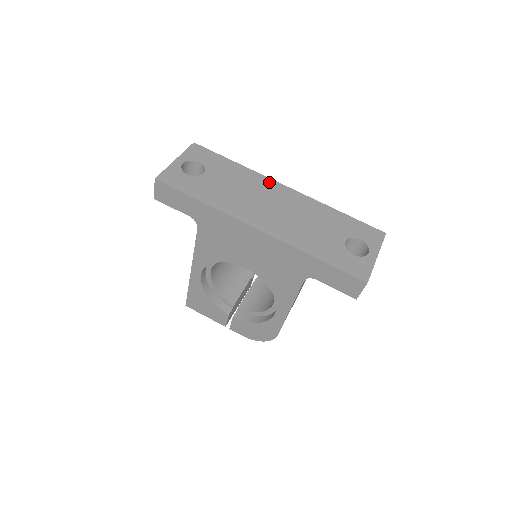
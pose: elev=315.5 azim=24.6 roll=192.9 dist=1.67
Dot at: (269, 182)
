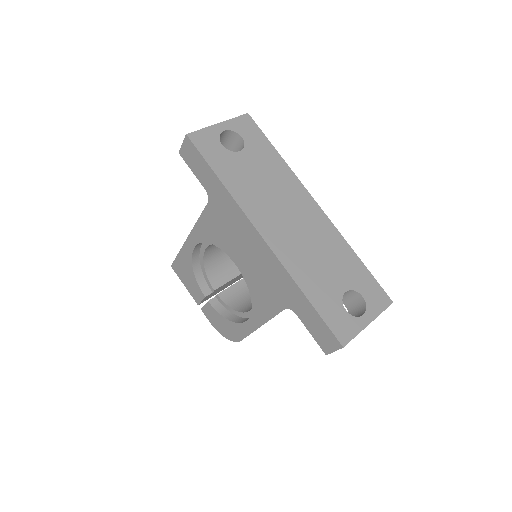
Dot at: (302, 191)
